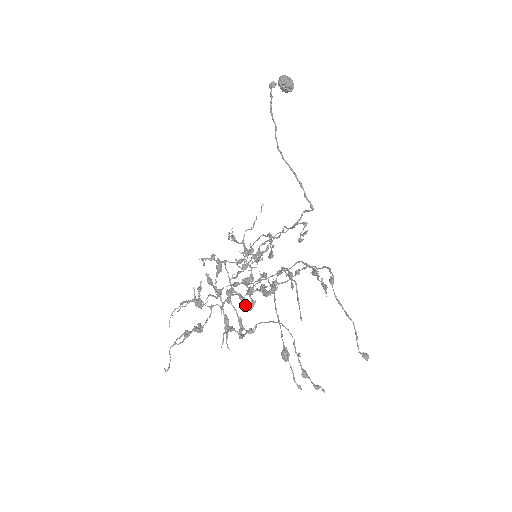
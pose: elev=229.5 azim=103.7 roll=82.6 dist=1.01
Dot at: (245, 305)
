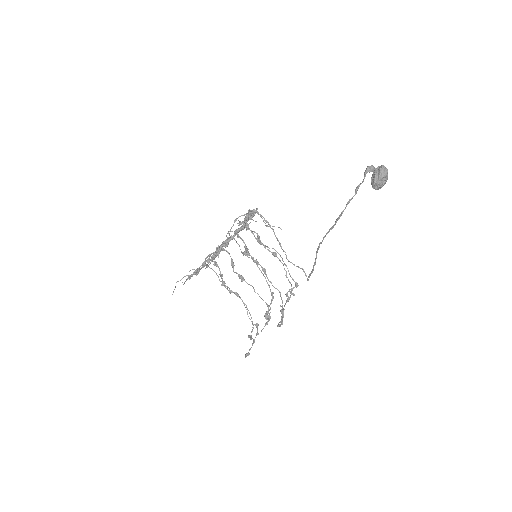
Dot at: occluded
